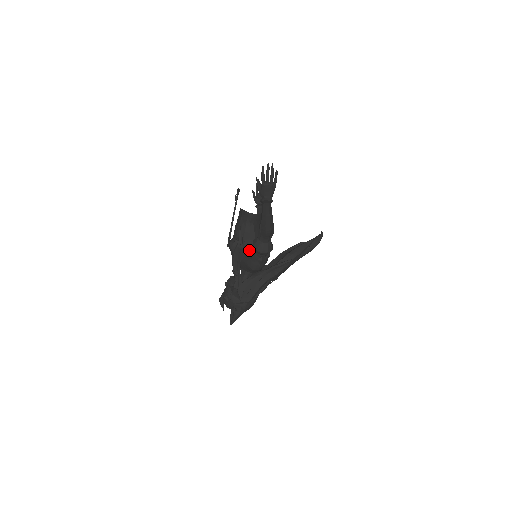
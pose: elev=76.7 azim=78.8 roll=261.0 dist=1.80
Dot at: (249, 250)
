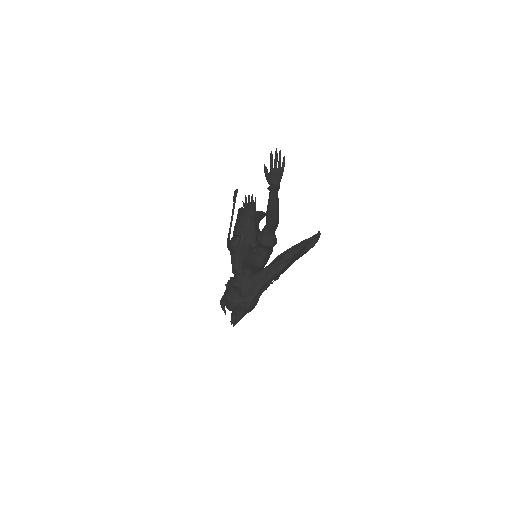
Dot at: occluded
